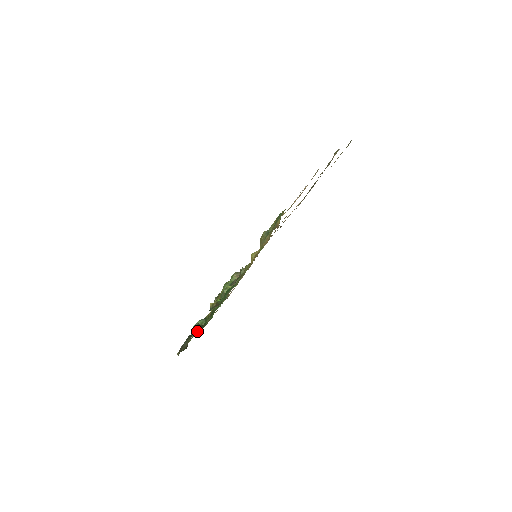
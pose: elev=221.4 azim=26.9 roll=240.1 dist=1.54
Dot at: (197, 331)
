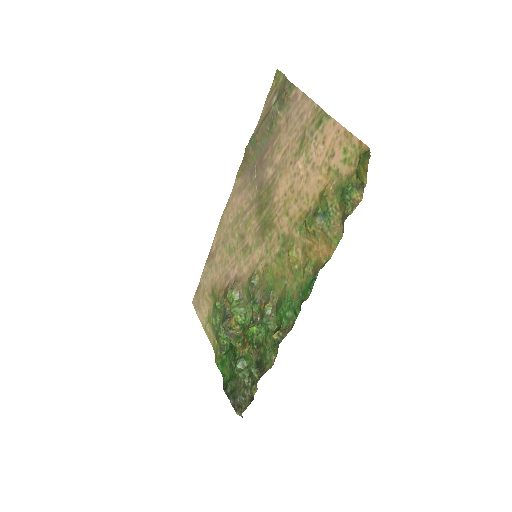
Dot at: (247, 376)
